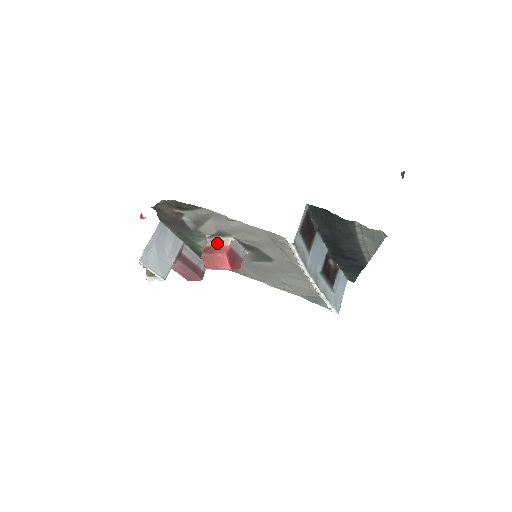
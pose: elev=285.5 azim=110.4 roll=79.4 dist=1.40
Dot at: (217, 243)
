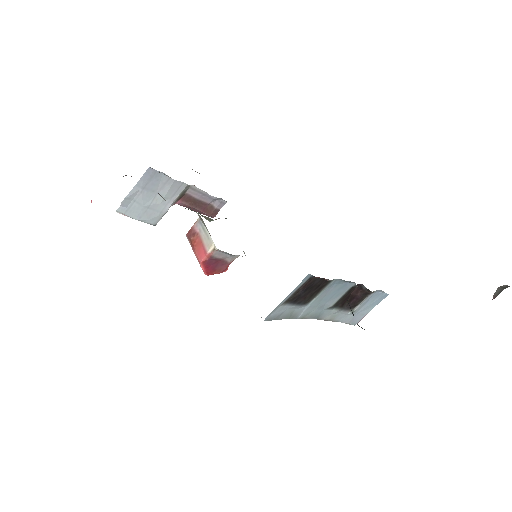
Dot at: (202, 235)
